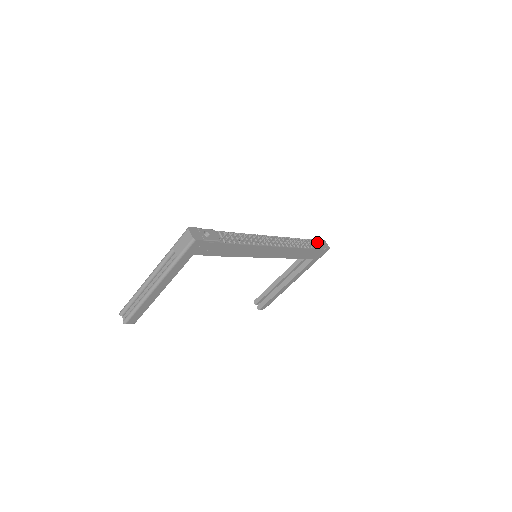
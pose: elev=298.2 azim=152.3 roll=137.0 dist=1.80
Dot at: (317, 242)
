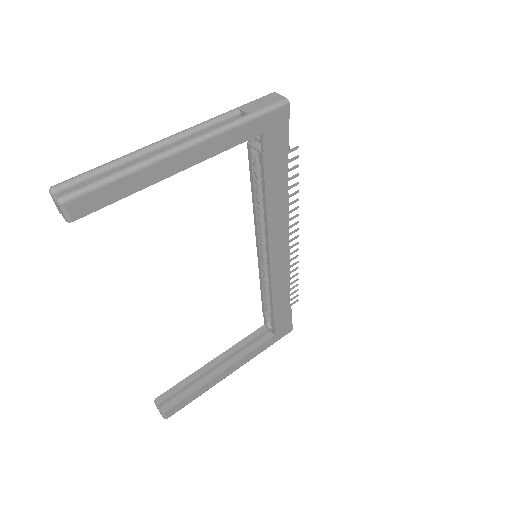
Dot at: (296, 301)
